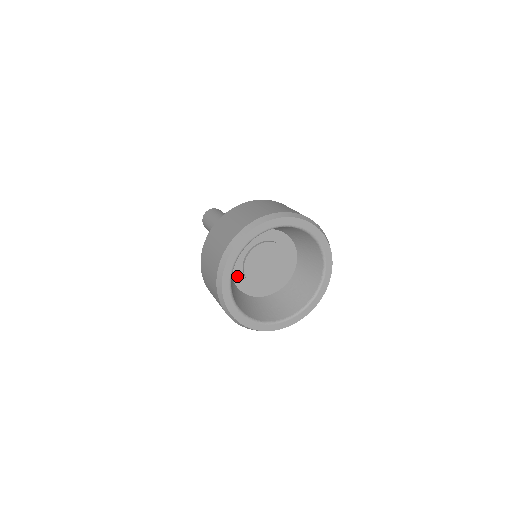
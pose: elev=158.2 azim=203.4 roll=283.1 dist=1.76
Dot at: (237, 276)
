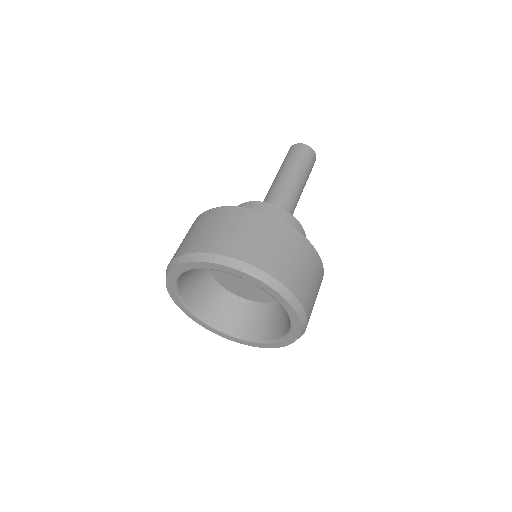
Dot at: (236, 292)
